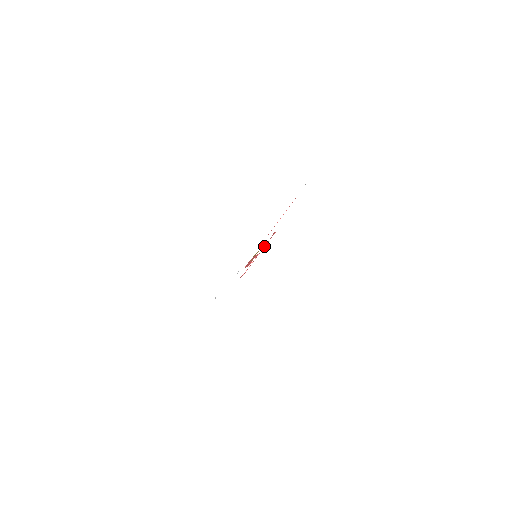
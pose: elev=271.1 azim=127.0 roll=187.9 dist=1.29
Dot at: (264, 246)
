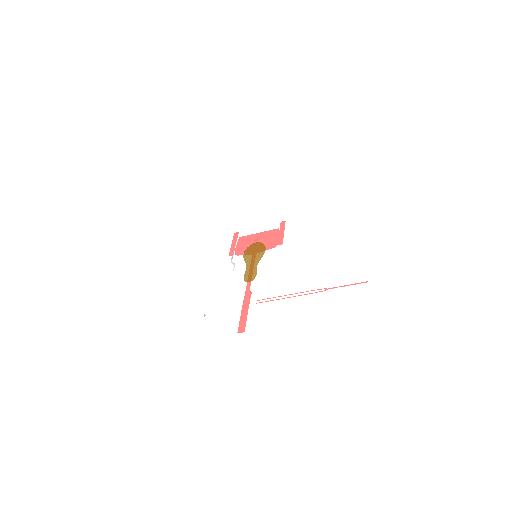
Dot at: (268, 249)
